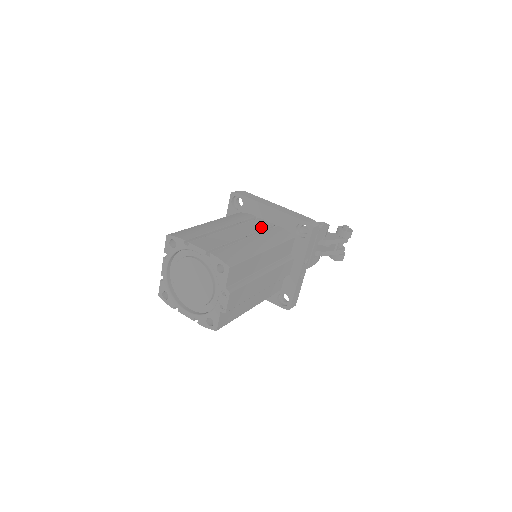
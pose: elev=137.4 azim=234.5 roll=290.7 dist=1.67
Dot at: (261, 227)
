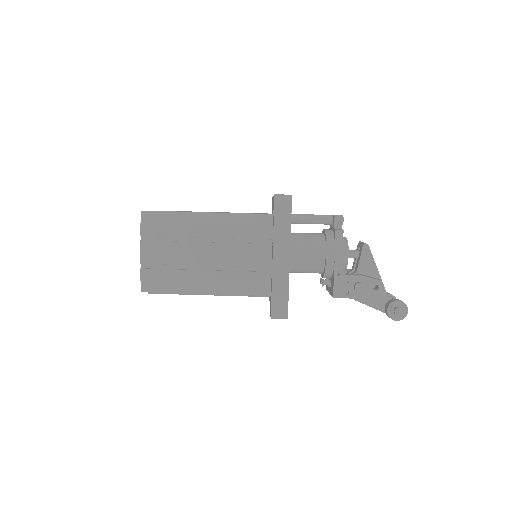
Dot at: (247, 262)
